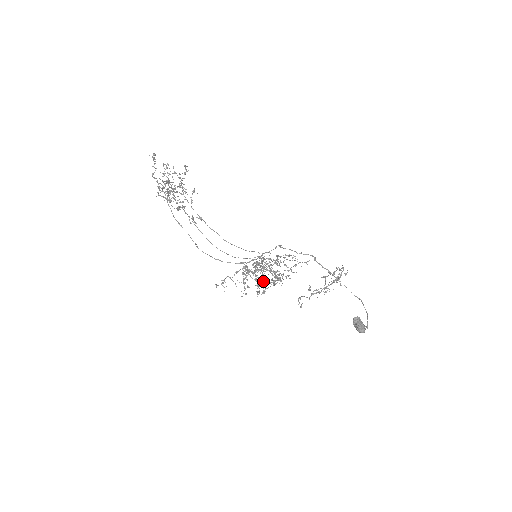
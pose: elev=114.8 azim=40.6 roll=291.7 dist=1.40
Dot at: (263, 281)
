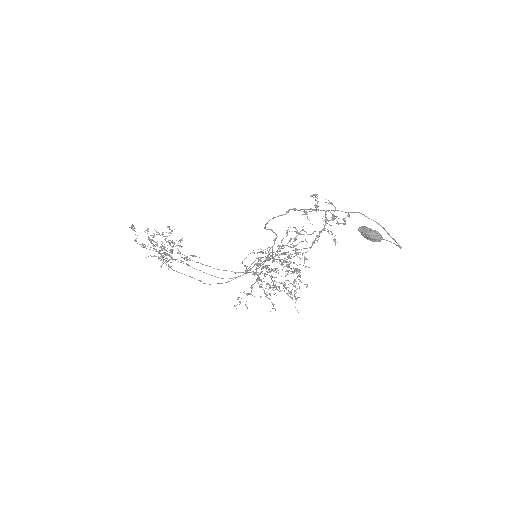
Dot at: occluded
